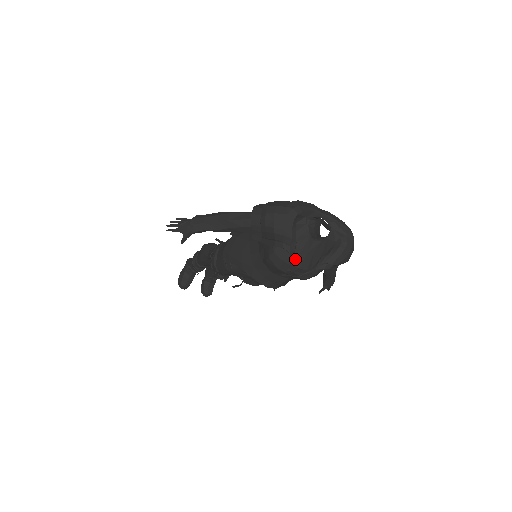
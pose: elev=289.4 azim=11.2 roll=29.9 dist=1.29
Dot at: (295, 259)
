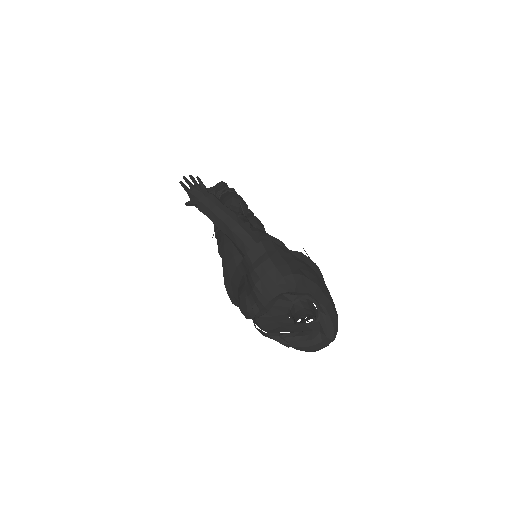
Dot at: (261, 318)
